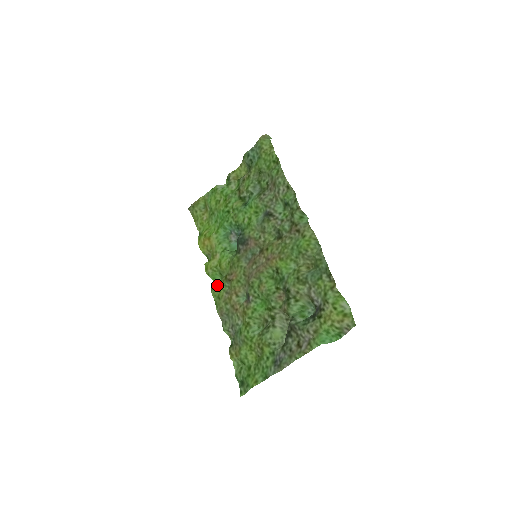
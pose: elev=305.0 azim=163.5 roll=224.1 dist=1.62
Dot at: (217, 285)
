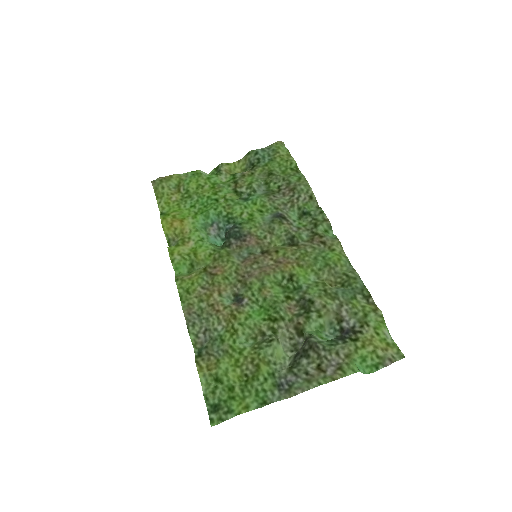
Dot at: (187, 276)
